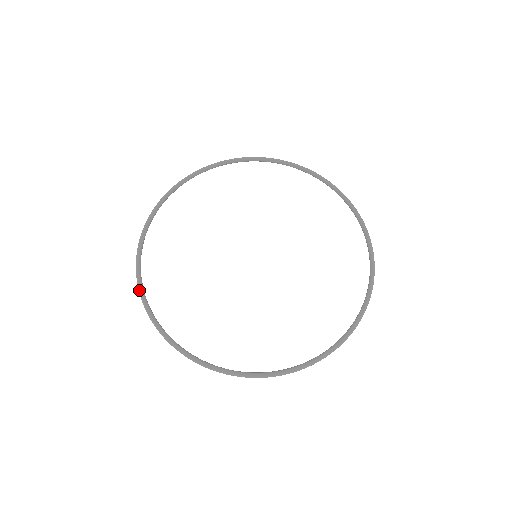
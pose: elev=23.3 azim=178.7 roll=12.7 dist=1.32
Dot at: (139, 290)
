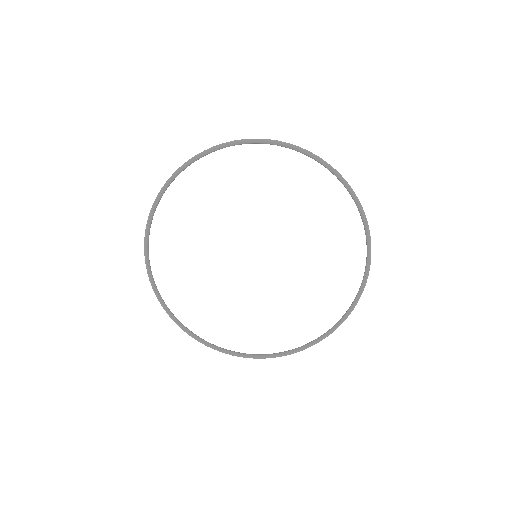
Dot at: (147, 271)
